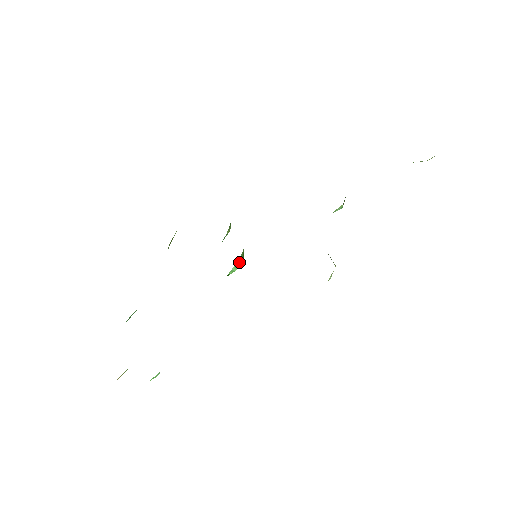
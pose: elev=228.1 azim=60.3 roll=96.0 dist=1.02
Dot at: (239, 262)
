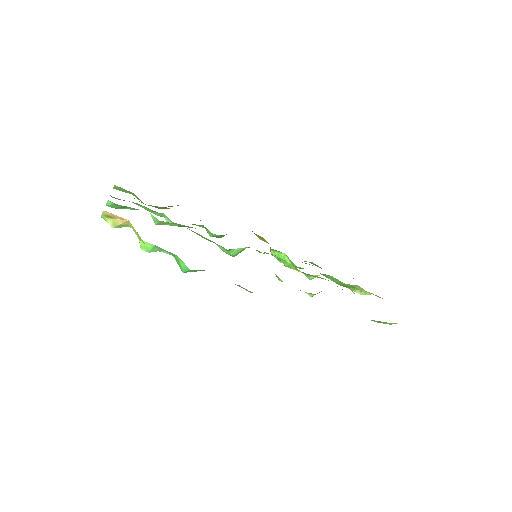
Dot at: (241, 250)
